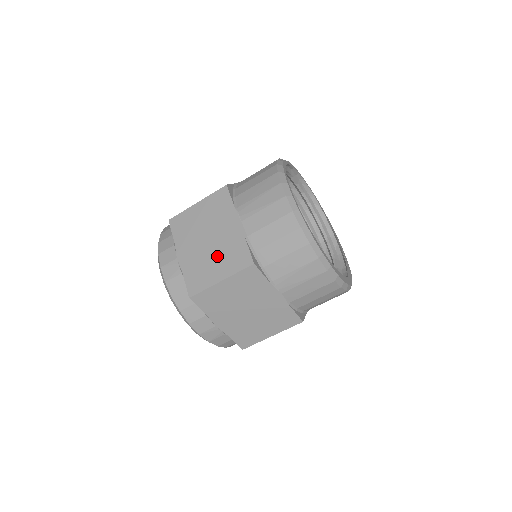
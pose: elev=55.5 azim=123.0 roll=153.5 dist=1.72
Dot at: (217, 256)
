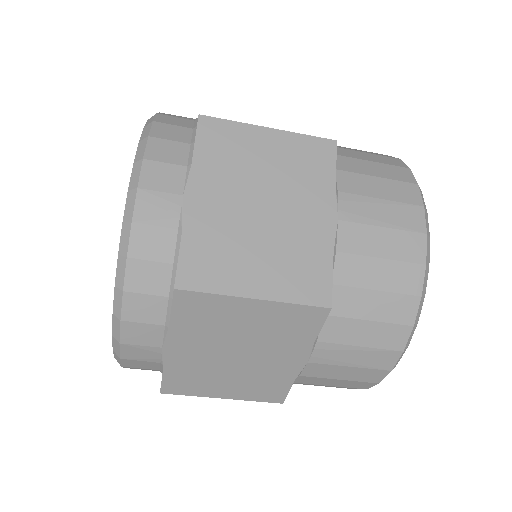
Dot at: (238, 377)
